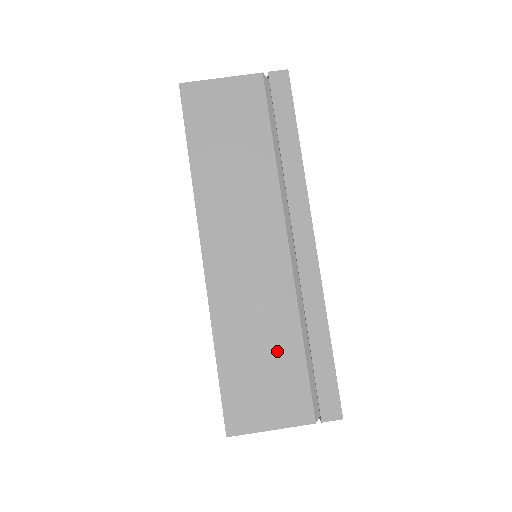
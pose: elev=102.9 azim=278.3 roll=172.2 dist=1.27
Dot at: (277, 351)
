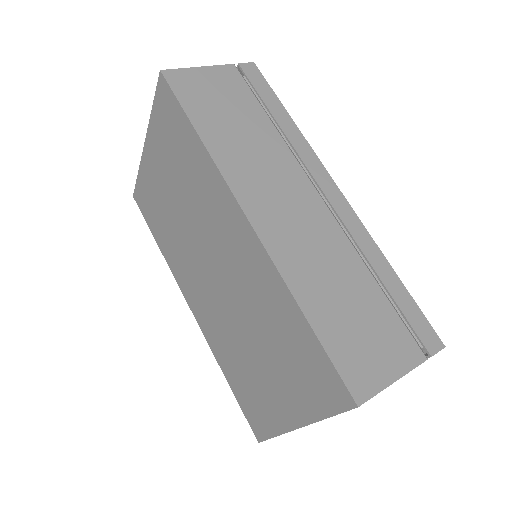
Dot at: (360, 297)
